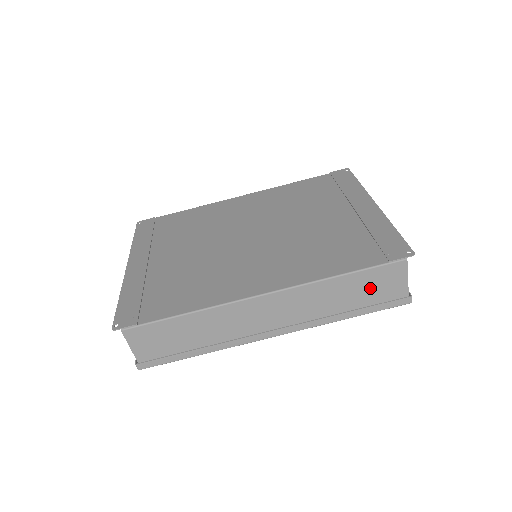
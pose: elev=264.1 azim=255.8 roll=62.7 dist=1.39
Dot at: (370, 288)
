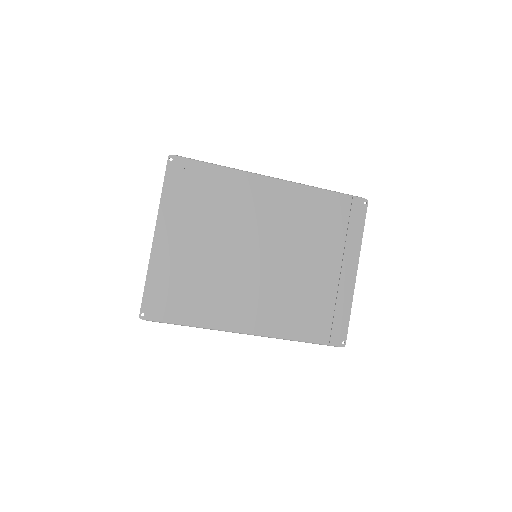
Dot at: occluded
